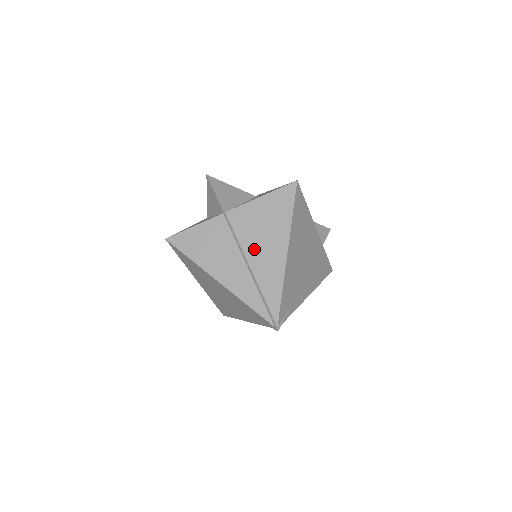
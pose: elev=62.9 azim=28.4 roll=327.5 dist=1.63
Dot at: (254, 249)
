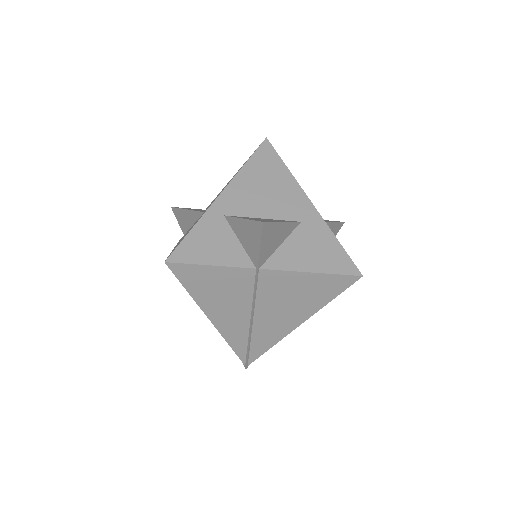
Dot at: (268, 311)
